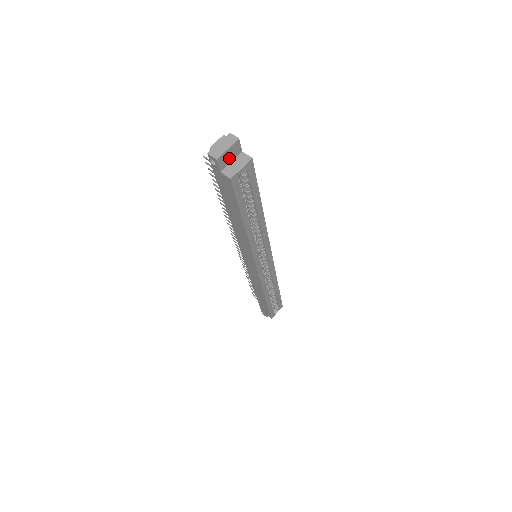
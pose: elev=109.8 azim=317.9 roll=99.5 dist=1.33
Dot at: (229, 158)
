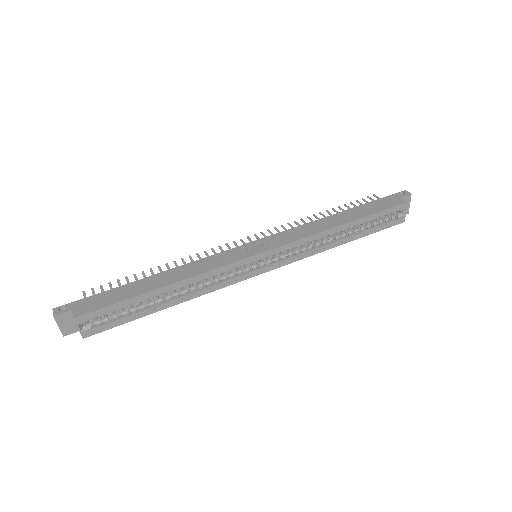
Dot at: (71, 323)
